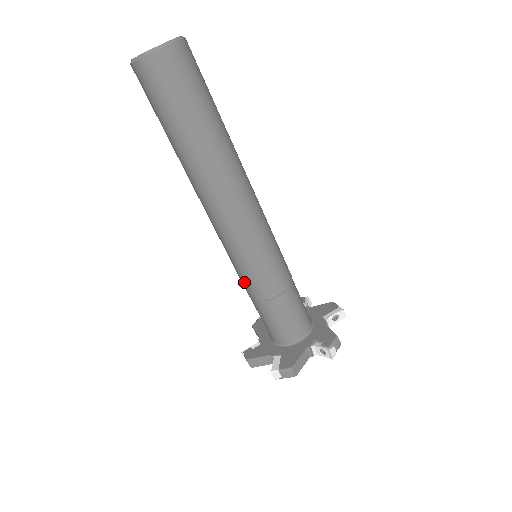
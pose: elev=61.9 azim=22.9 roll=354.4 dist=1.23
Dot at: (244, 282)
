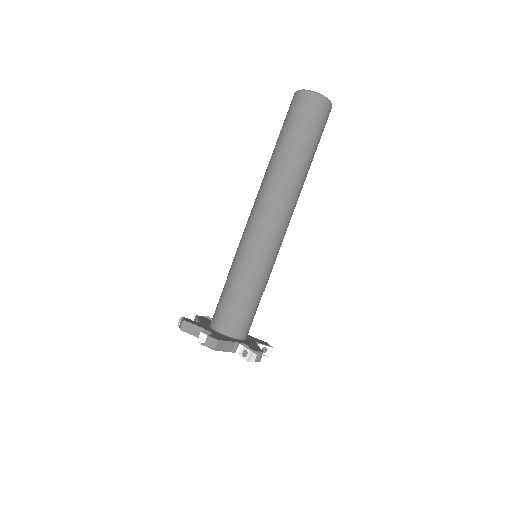
Dot at: (236, 262)
